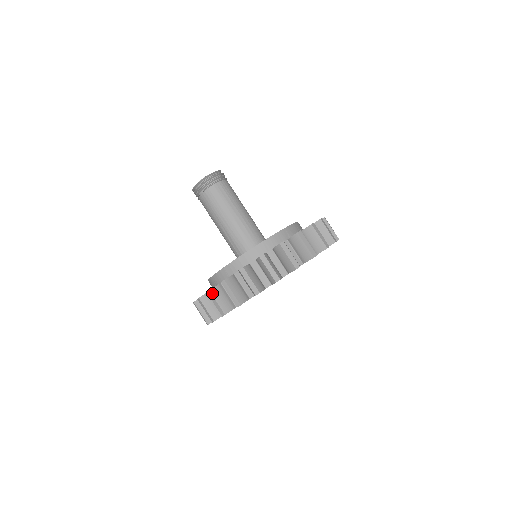
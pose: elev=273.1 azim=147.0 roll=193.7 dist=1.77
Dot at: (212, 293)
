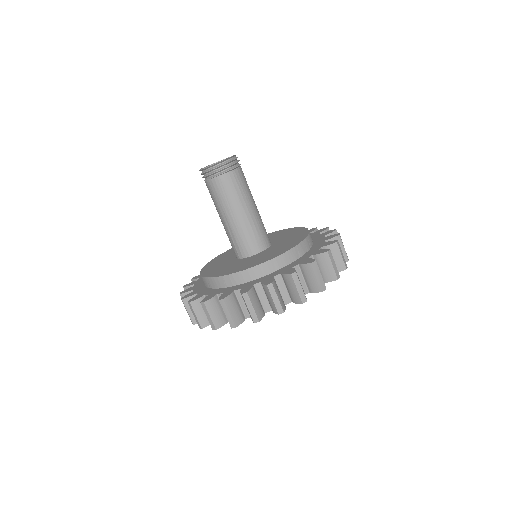
Dot at: (206, 306)
